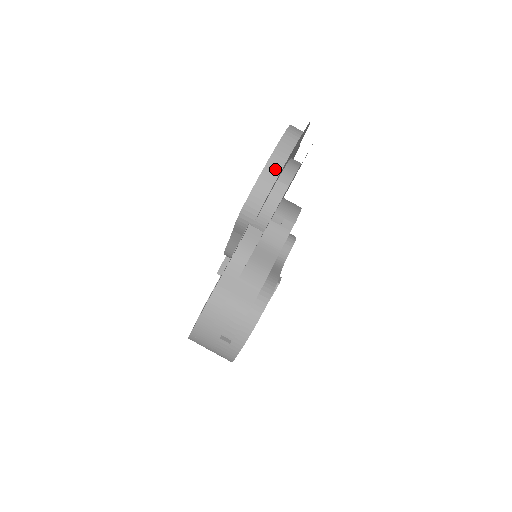
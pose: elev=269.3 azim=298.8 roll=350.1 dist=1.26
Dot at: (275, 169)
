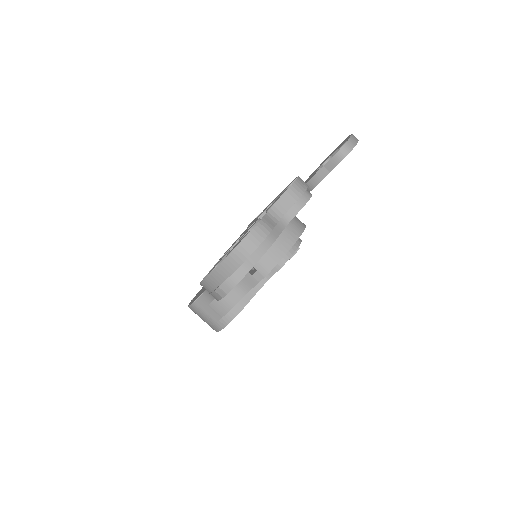
Dot at: (218, 279)
